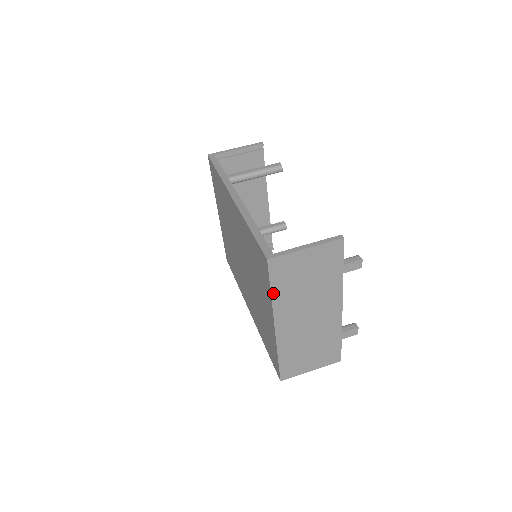
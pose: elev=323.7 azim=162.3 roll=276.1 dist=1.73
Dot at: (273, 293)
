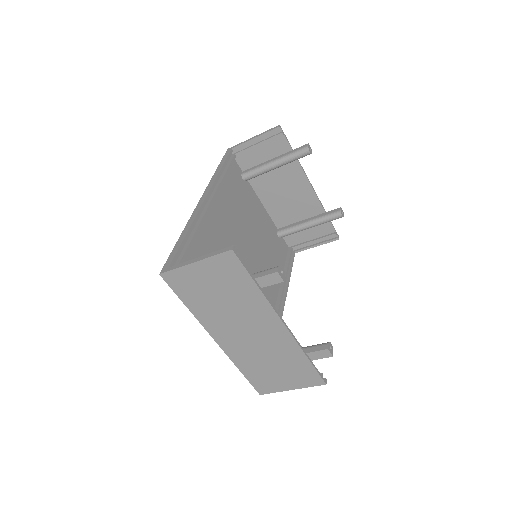
Dot at: (189, 306)
